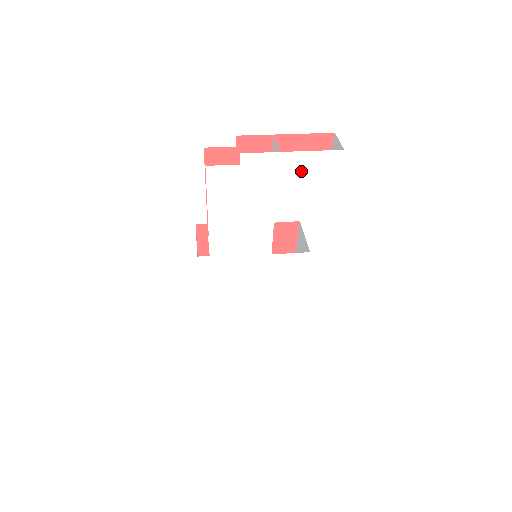
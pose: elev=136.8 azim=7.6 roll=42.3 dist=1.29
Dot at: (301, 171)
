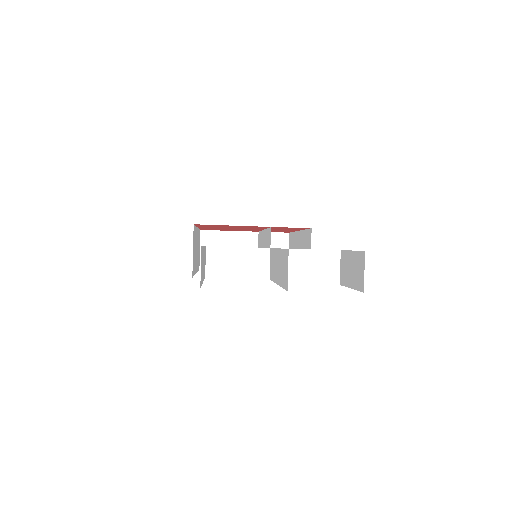
Dot at: occluded
